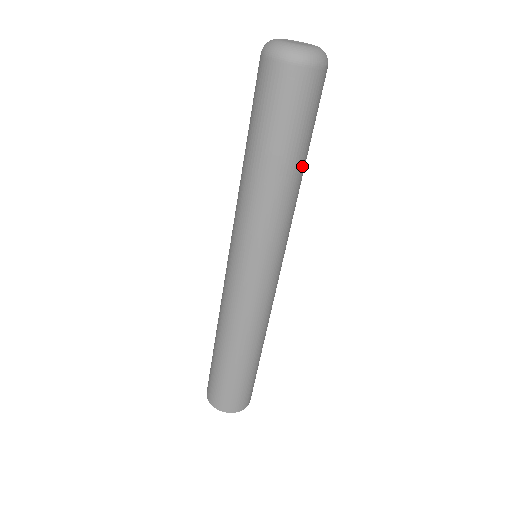
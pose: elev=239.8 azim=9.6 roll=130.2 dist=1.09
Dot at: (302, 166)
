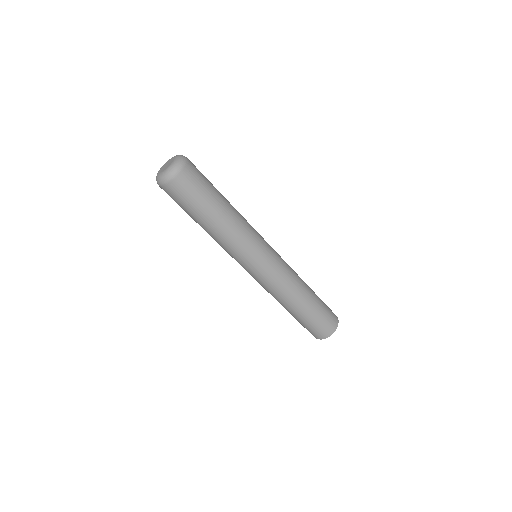
Dot at: (226, 202)
